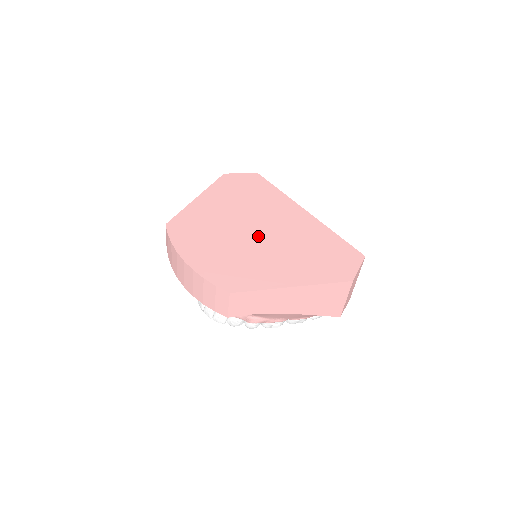
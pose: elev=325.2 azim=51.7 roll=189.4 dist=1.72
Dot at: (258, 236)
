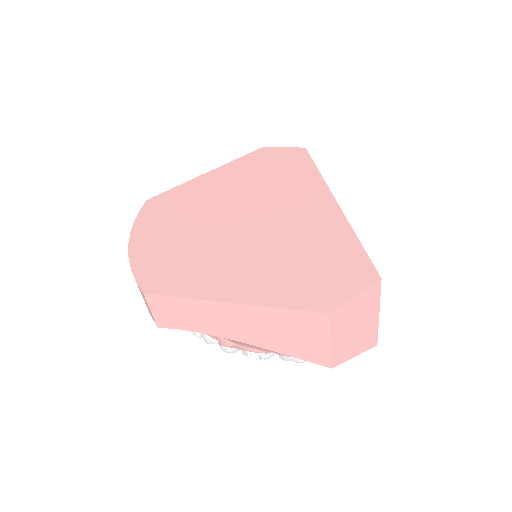
Dot at: (240, 226)
